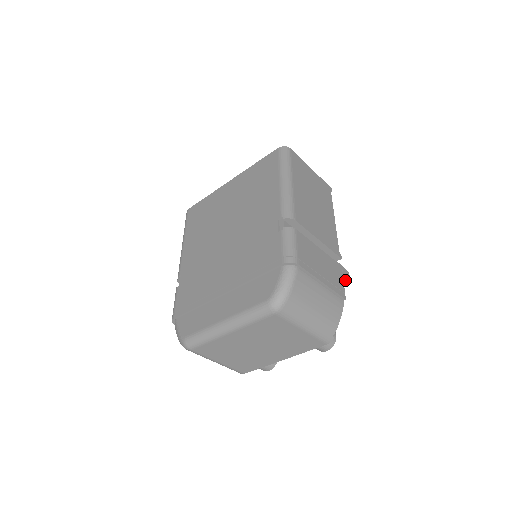
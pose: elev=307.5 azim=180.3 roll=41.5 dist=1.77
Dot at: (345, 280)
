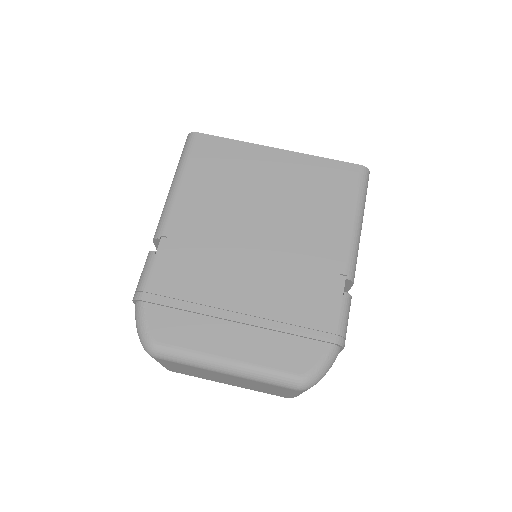
Dot at: occluded
